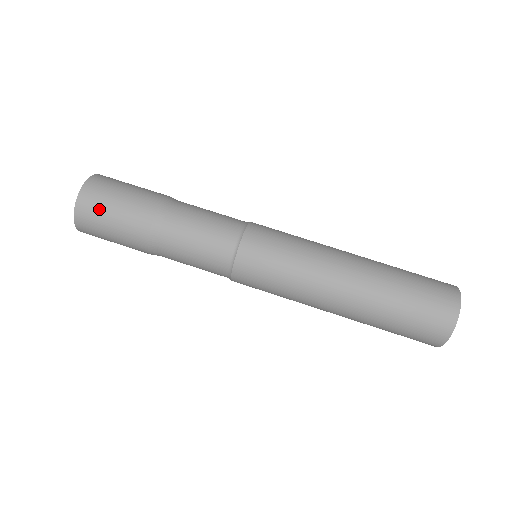
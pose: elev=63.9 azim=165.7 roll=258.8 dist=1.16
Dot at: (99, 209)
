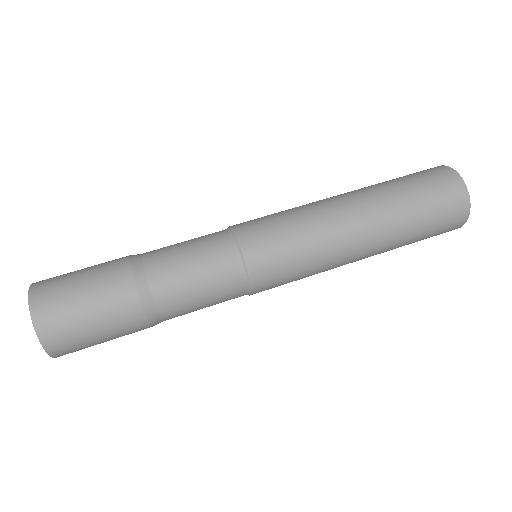
Dot at: (62, 295)
